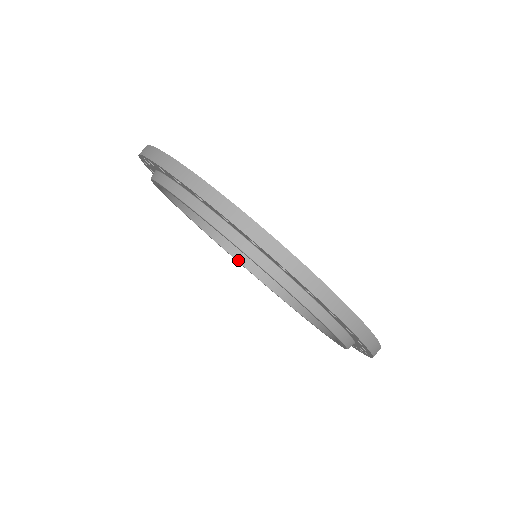
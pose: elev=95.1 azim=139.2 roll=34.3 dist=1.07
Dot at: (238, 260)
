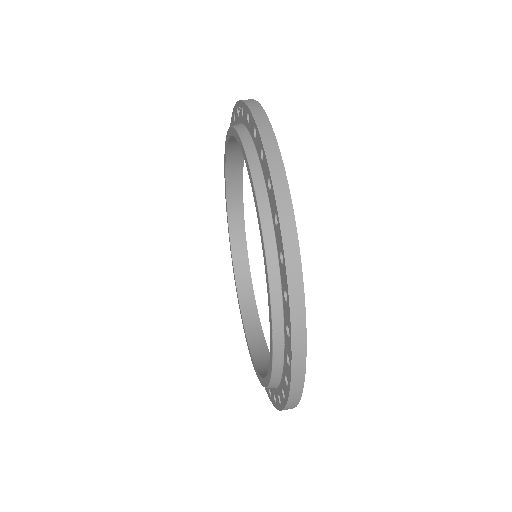
Dot at: (233, 259)
